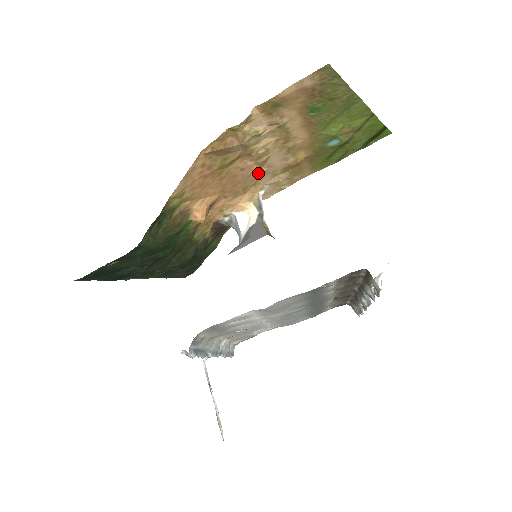
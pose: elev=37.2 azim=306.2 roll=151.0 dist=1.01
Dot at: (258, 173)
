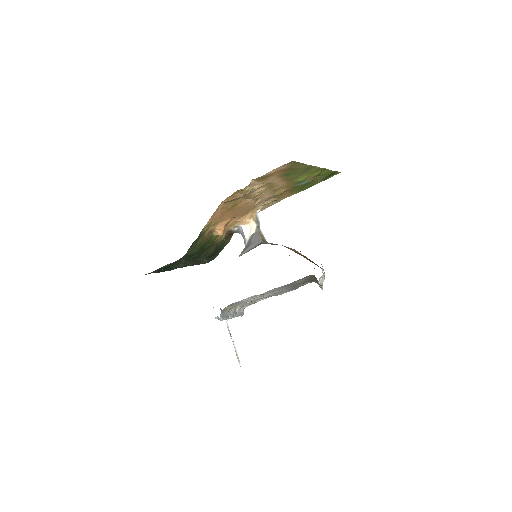
Dot at: (255, 203)
